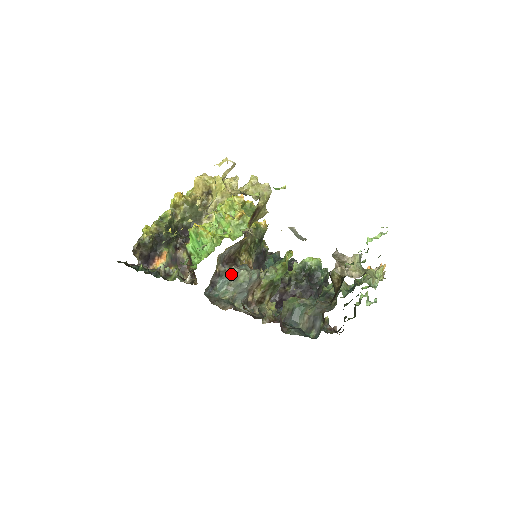
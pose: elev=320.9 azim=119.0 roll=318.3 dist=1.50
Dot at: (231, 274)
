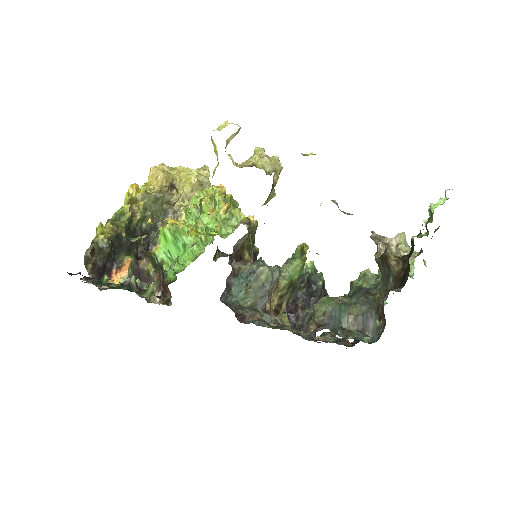
Dot at: (248, 272)
